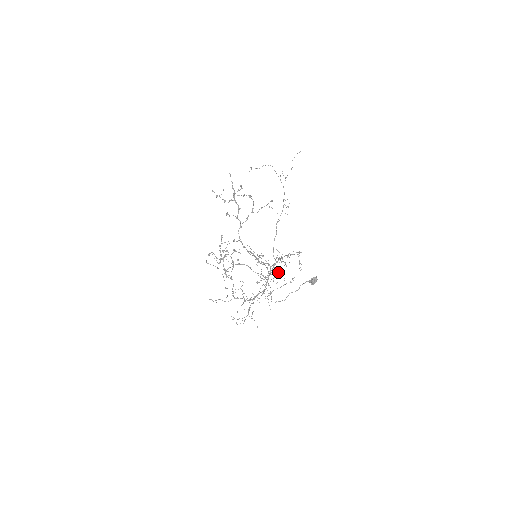
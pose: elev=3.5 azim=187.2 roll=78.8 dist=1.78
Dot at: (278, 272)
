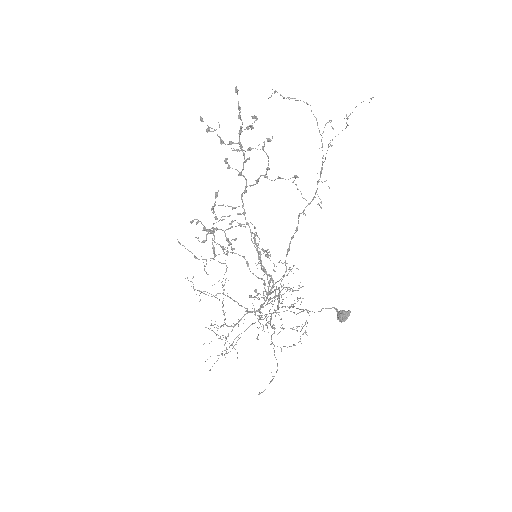
Dot at: (287, 288)
